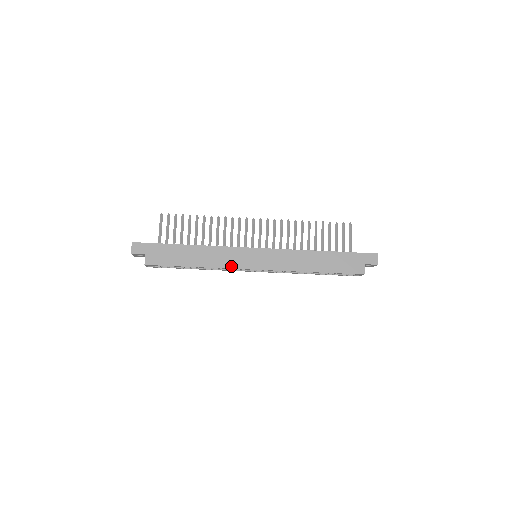
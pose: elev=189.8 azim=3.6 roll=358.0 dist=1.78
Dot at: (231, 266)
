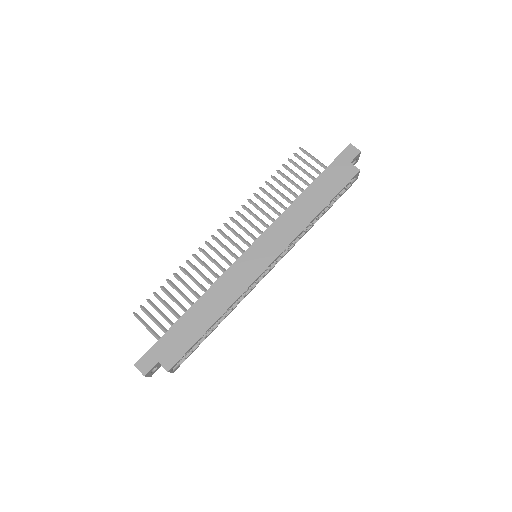
Dot at: (245, 286)
